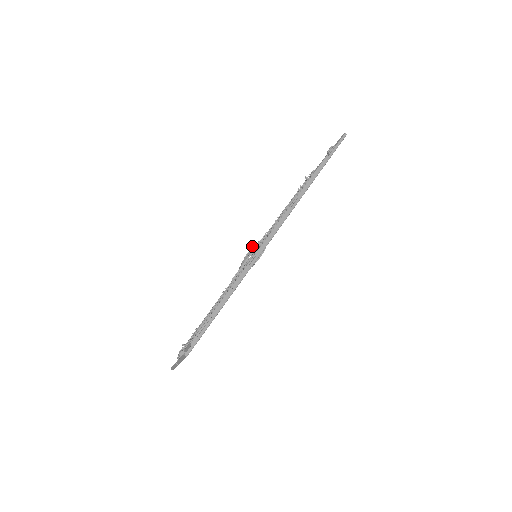
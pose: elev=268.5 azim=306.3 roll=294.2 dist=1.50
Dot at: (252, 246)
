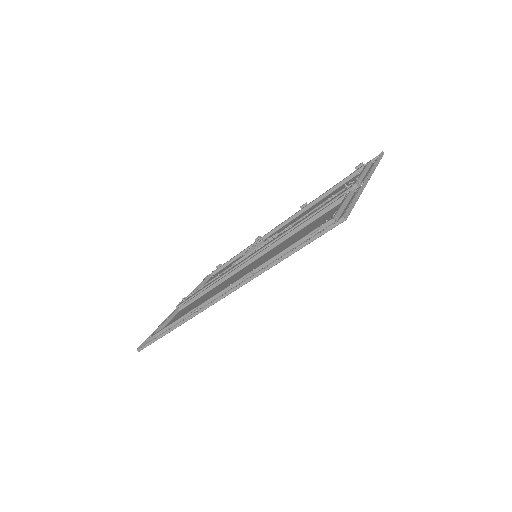
Dot at: (257, 243)
